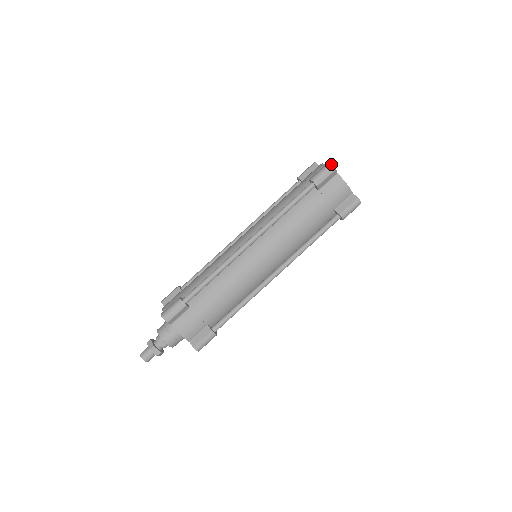
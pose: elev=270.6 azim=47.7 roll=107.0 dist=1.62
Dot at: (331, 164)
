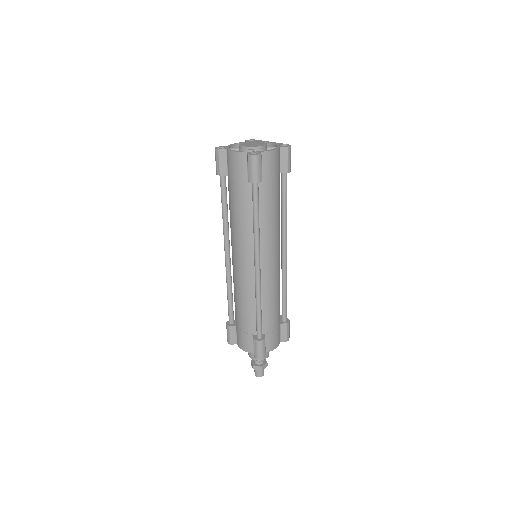
Dot at: (255, 156)
